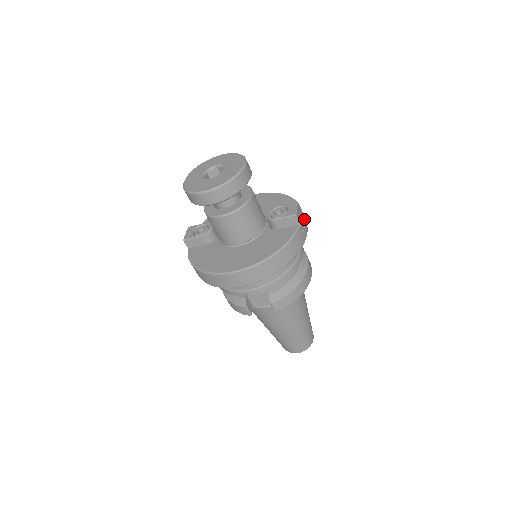
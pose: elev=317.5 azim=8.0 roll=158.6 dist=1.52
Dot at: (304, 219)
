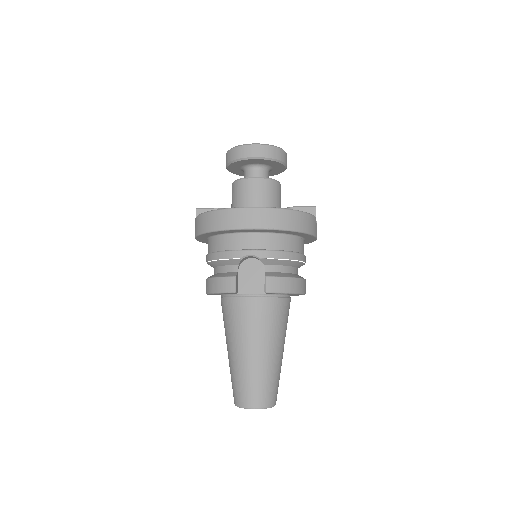
Dot at: occluded
